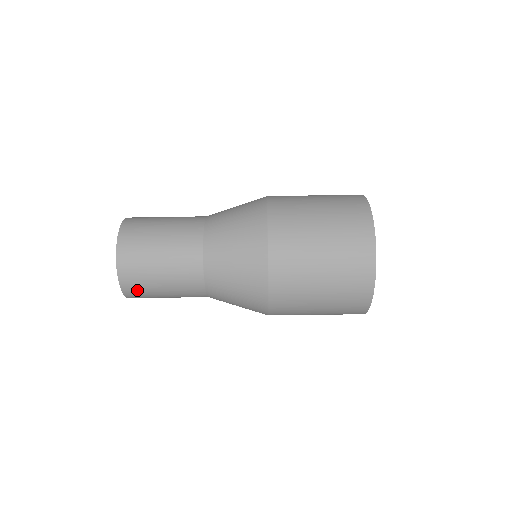
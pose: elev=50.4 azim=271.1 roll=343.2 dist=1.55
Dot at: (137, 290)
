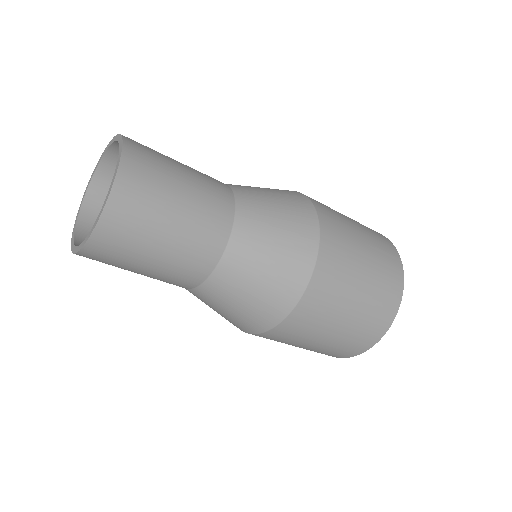
Dot at: (125, 226)
